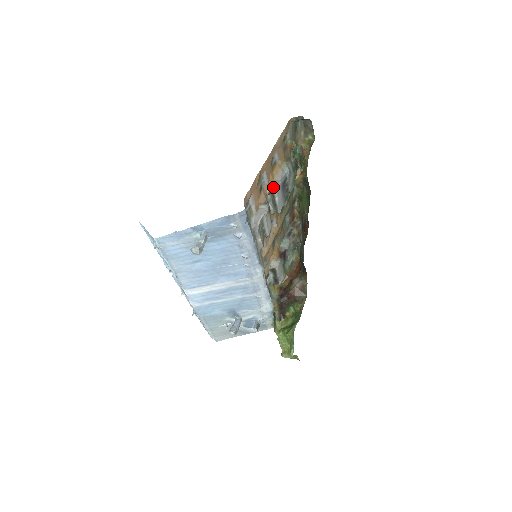
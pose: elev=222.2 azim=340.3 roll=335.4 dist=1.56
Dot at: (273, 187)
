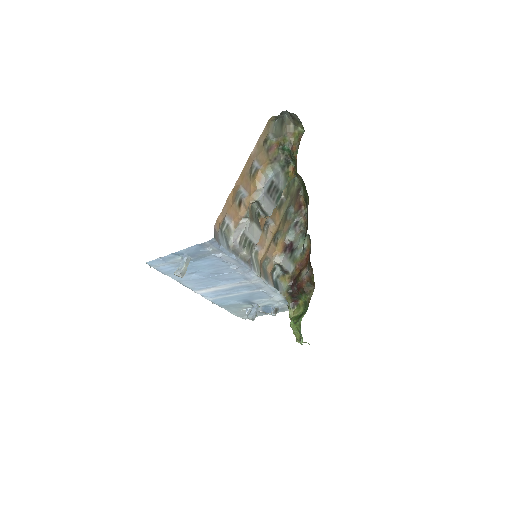
Dot at: (255, 197)
